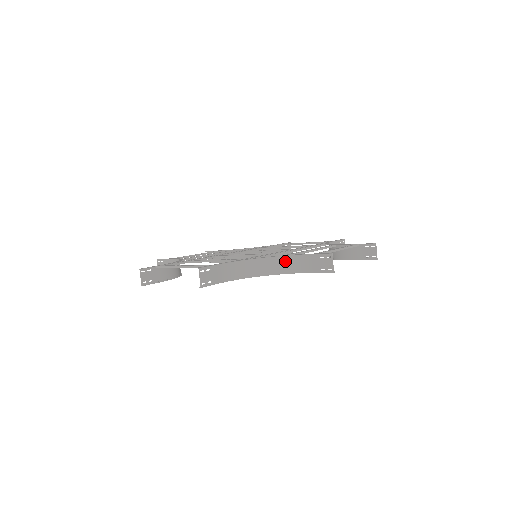
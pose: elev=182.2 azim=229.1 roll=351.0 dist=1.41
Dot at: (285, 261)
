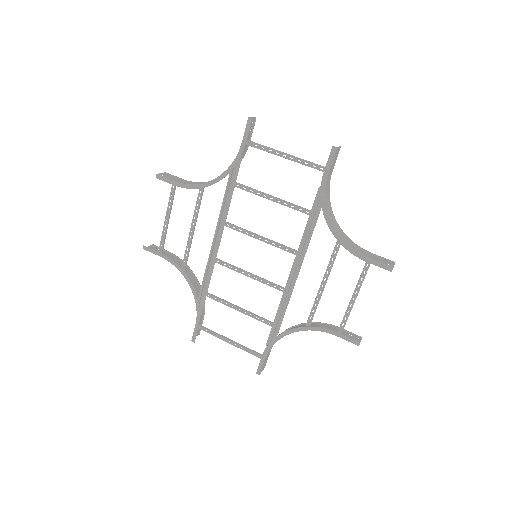
Dot at: (312, 329)
